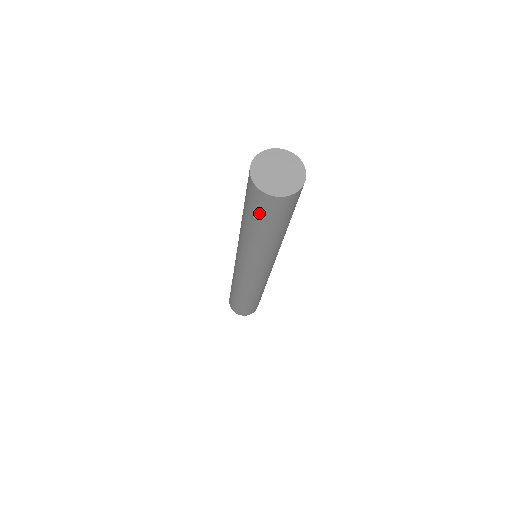
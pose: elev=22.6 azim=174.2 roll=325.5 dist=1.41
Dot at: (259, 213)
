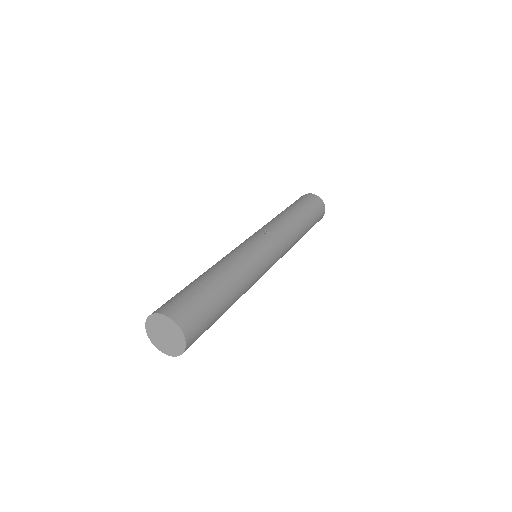
Dot at: occluded
